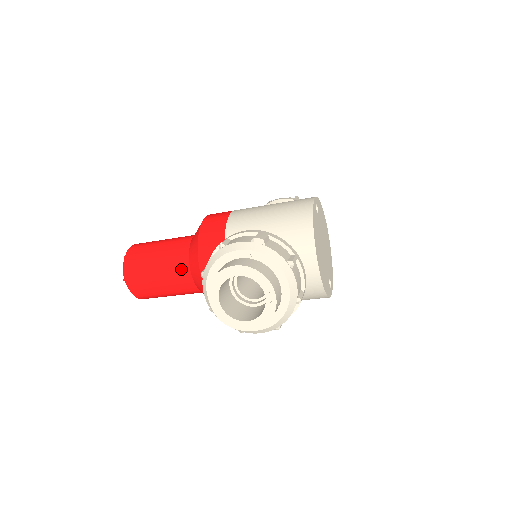
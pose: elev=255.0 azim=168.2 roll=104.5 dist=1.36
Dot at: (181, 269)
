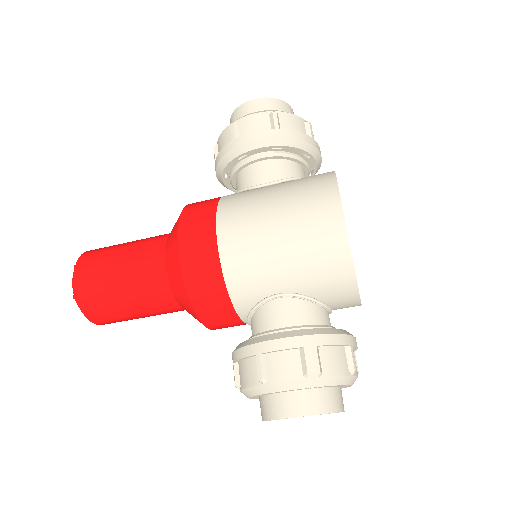
Dot at: (169, 309)
